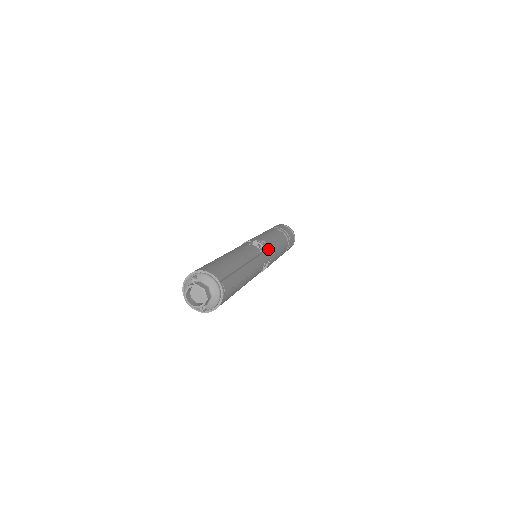
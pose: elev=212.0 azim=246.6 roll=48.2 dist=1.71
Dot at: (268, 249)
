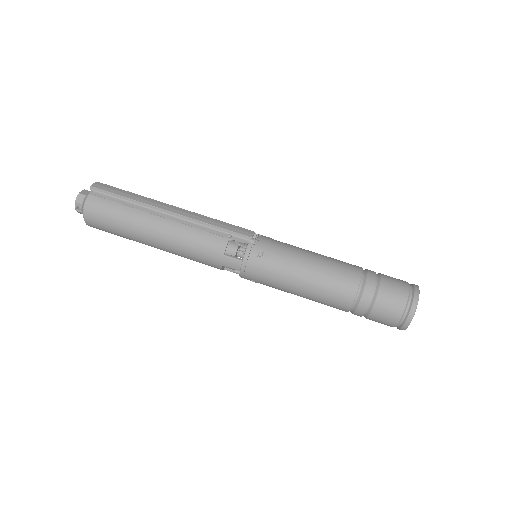
Dot at: occluded
